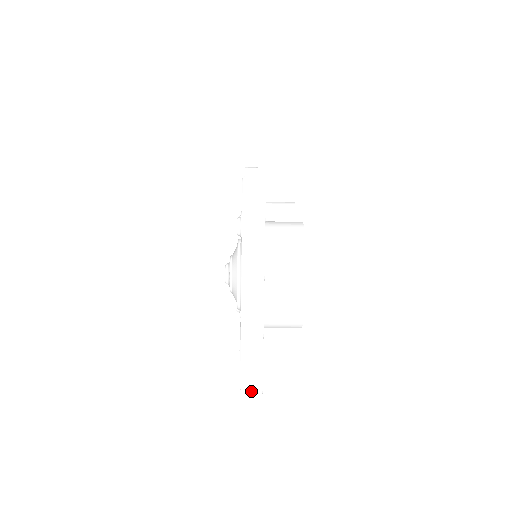
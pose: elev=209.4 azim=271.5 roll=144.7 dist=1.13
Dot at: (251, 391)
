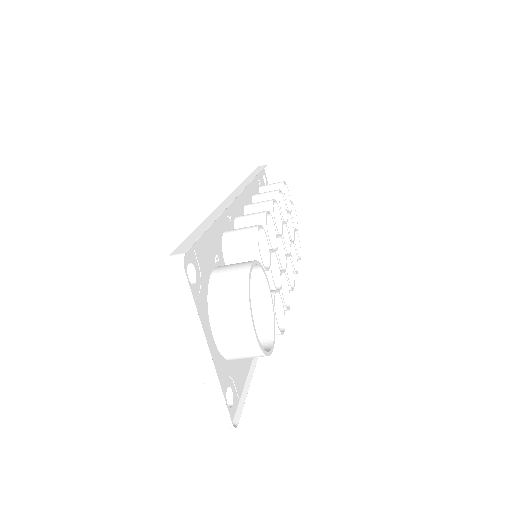
Dot at: (224, 425)
